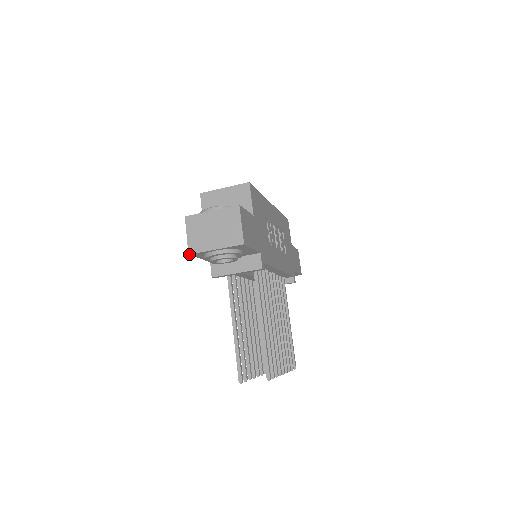
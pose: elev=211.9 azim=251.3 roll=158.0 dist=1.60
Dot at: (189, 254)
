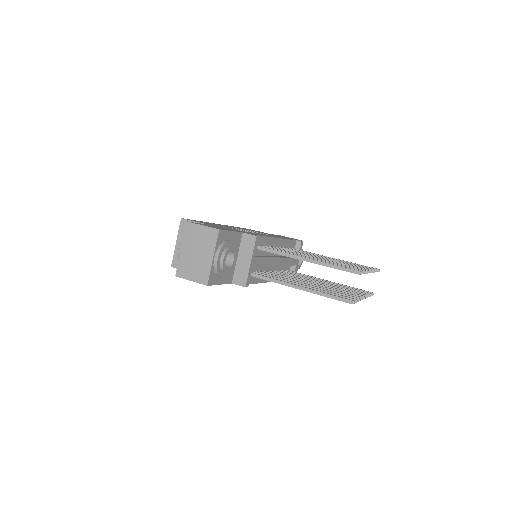
Dot at: (207, 285)
